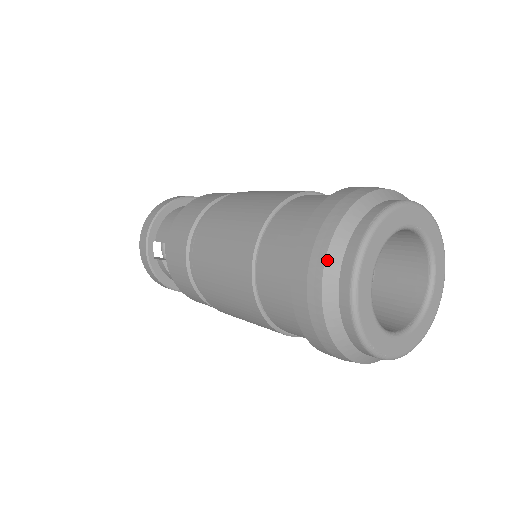
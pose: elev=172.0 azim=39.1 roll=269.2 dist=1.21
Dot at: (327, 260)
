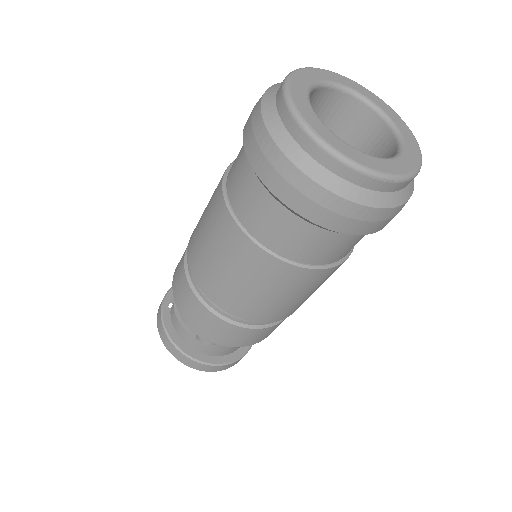
Dot at: (274, 85)
